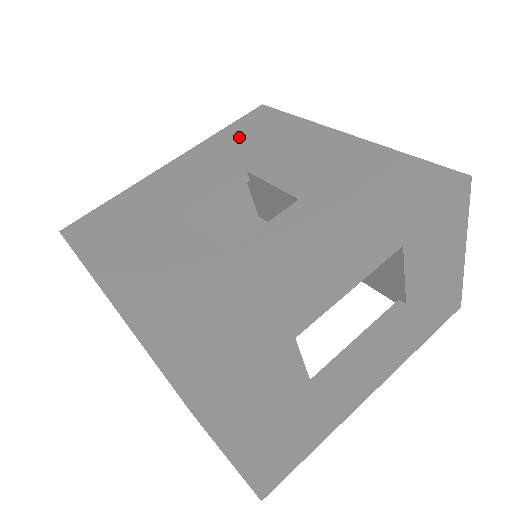
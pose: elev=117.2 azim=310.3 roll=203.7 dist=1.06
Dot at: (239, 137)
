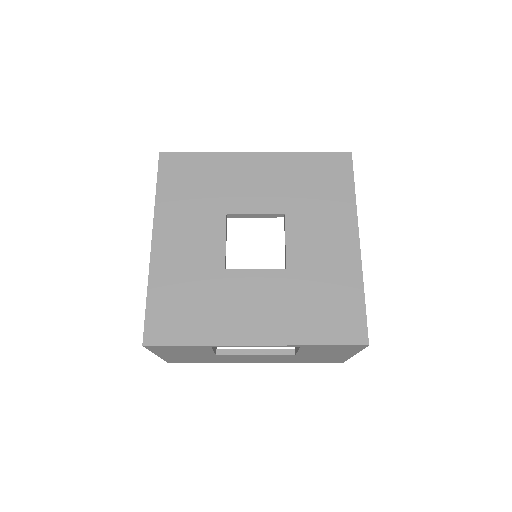
Dot at: (309, 173)
